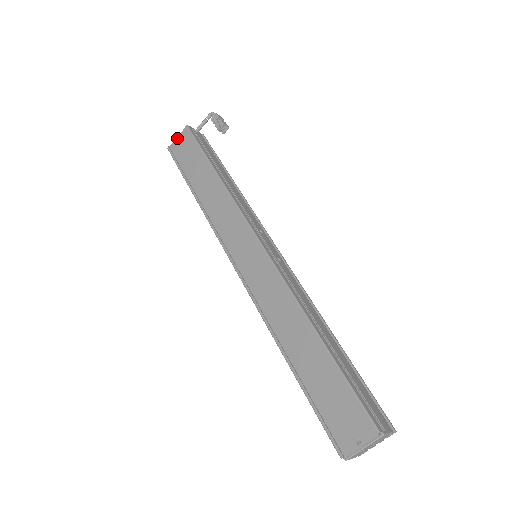
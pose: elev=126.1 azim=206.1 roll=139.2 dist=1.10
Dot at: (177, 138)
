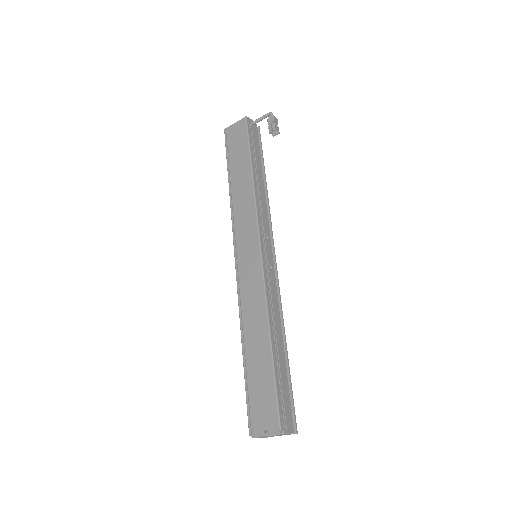
Dot at: (235, 124)
